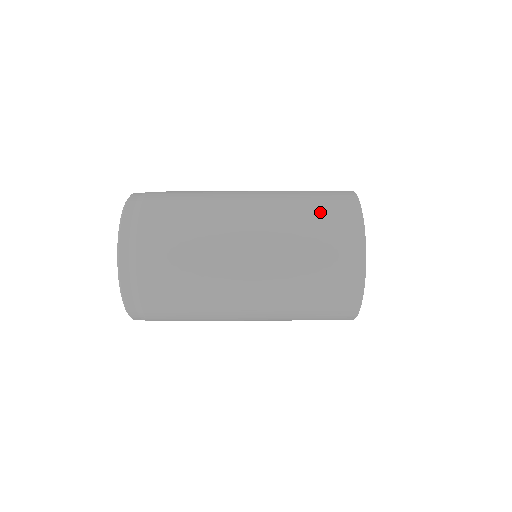
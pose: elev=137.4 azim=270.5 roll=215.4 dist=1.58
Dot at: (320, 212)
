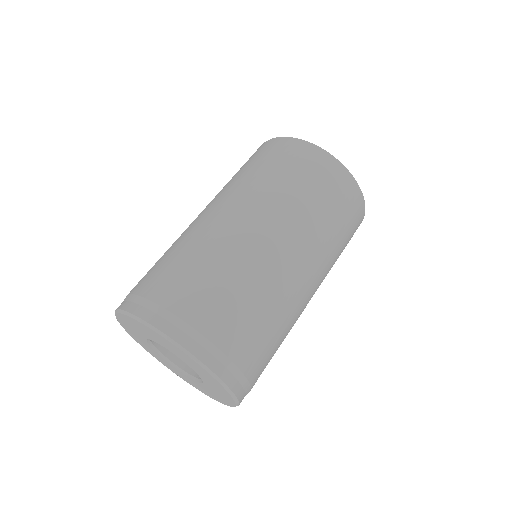
Dot at: (279, 165)
